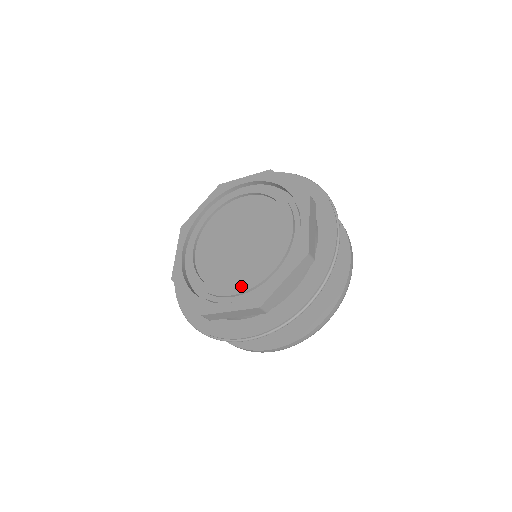
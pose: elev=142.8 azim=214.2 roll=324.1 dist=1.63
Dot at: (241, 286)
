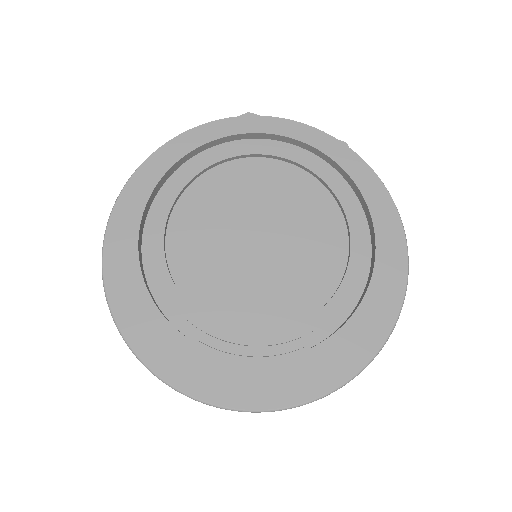
Dot at: (317, 313)
